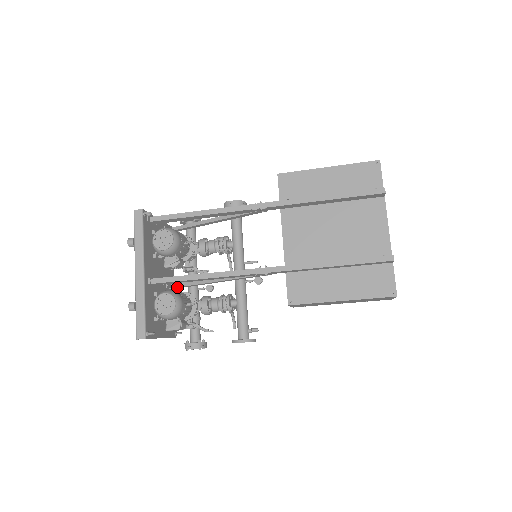
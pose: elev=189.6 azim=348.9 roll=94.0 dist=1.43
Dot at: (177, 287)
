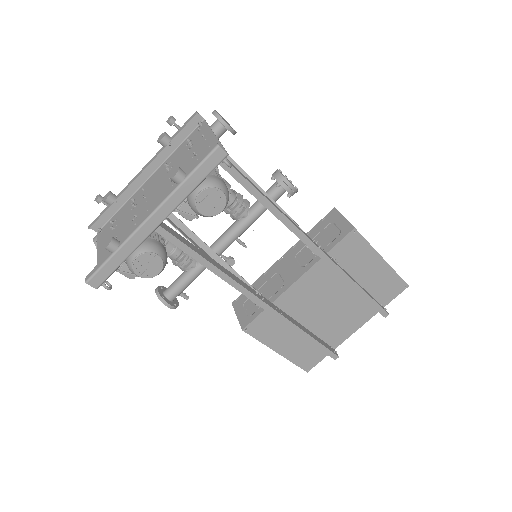
Dot at: occluded
